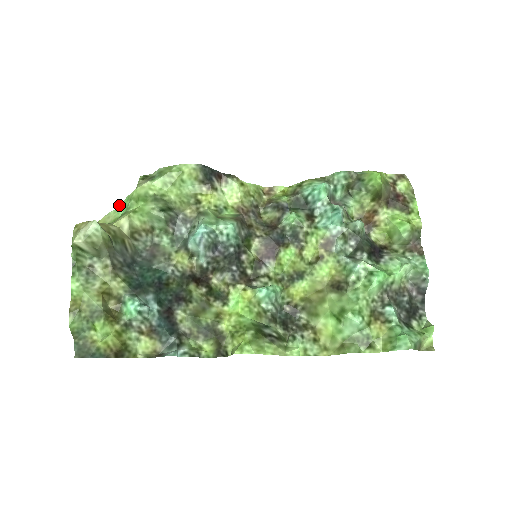
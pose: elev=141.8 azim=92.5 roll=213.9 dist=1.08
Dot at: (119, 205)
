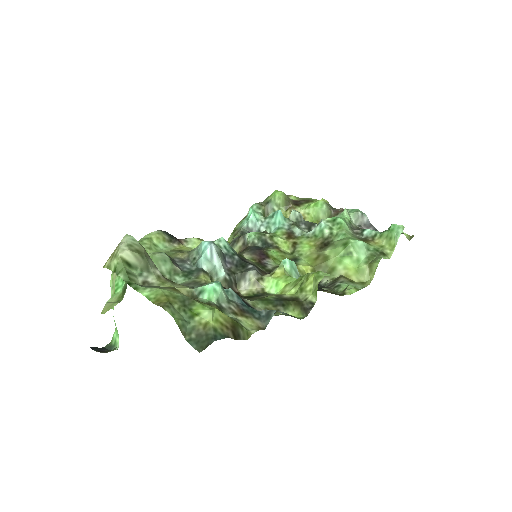
Dot at: (91, 347)
